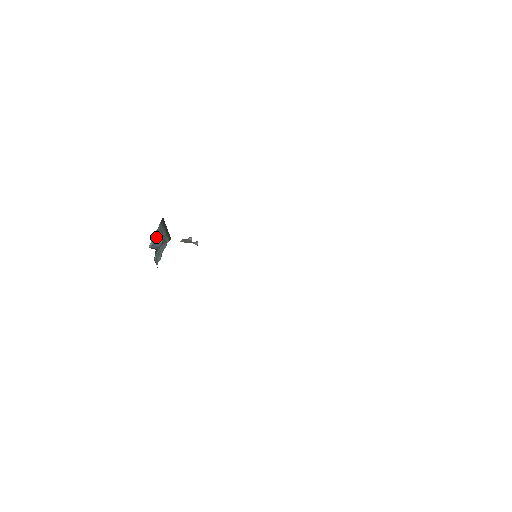
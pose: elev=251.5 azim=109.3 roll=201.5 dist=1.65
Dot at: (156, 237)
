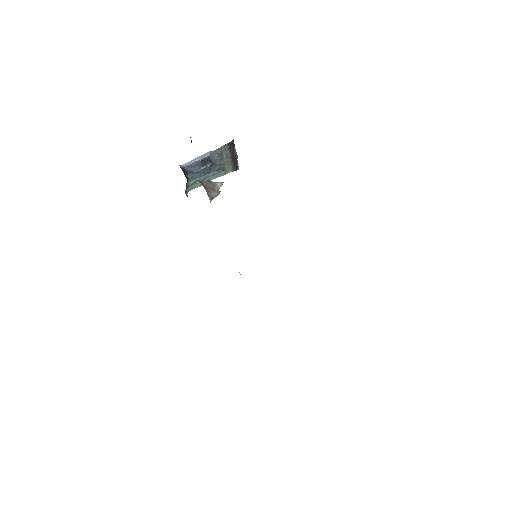
Dot at: (204, 159)
